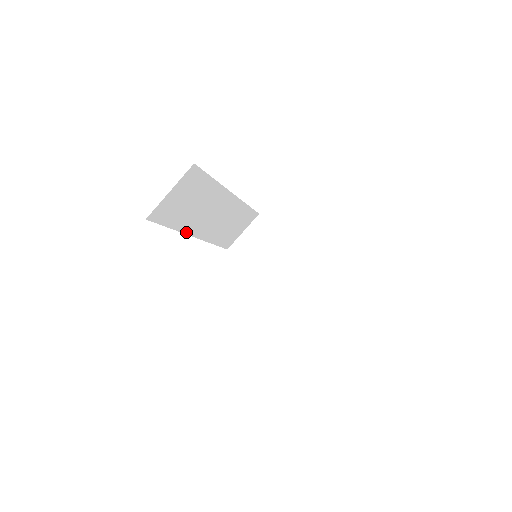
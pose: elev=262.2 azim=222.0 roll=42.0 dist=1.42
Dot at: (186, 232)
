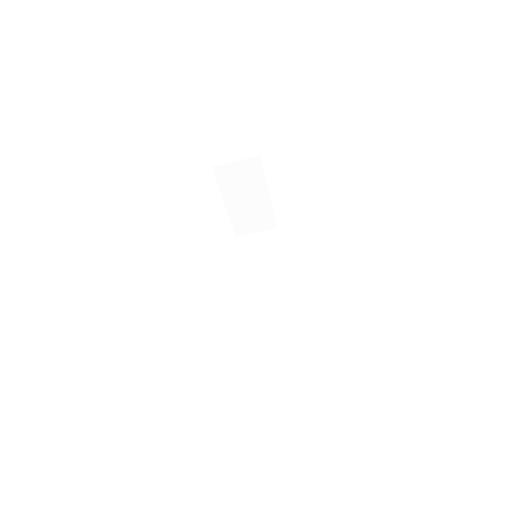
Dot at: occluded
